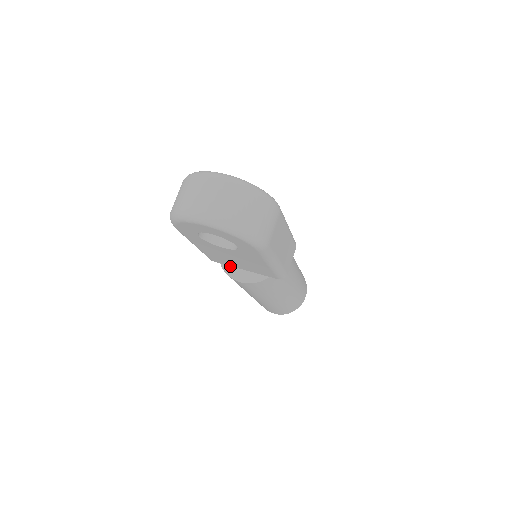
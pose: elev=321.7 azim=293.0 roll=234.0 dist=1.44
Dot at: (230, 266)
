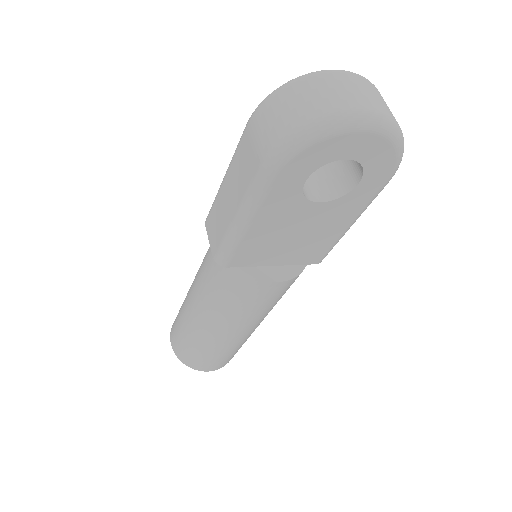
Dot at: (254, 267)
